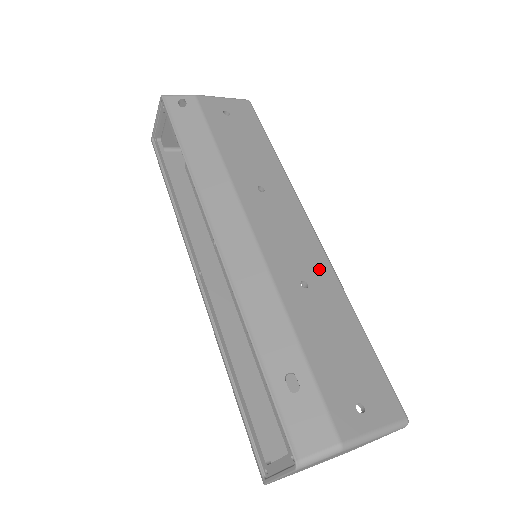
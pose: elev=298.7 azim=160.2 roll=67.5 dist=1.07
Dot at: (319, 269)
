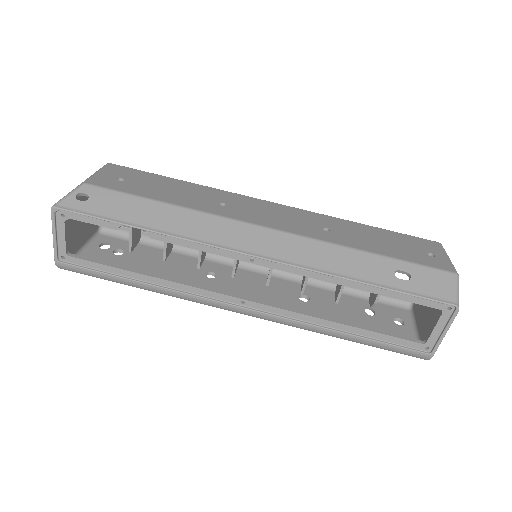
Dot at: (313, 217)
